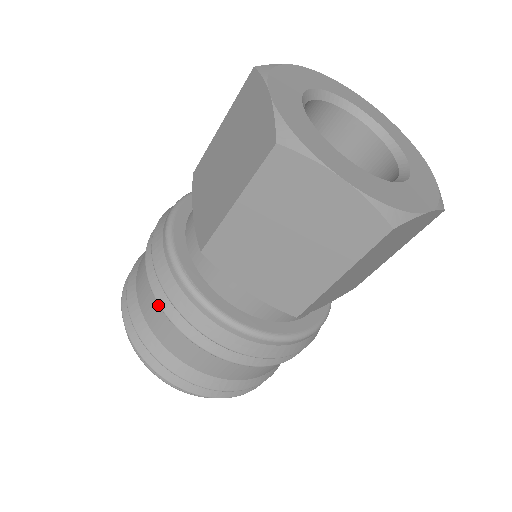
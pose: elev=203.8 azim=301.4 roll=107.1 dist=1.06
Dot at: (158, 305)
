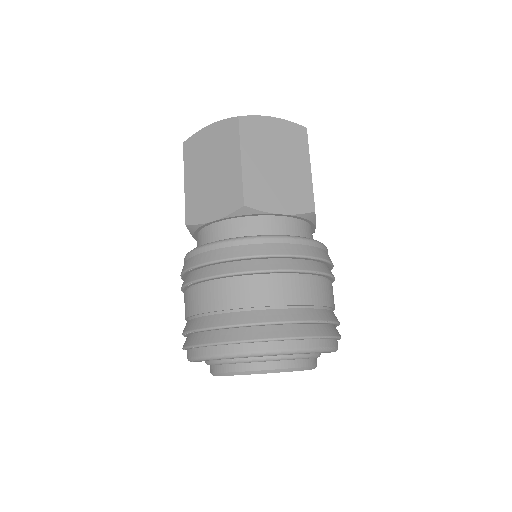
Dot at: (186, 292)
